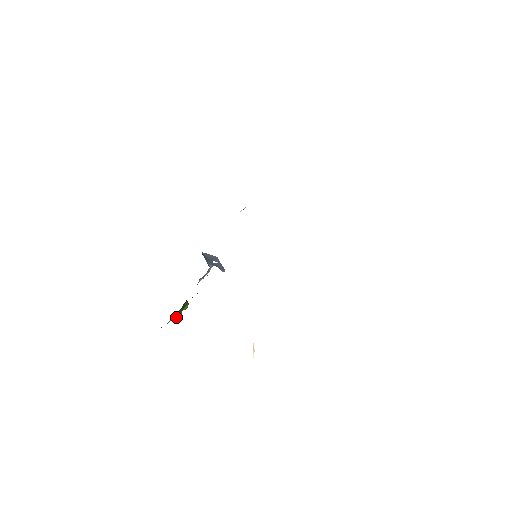
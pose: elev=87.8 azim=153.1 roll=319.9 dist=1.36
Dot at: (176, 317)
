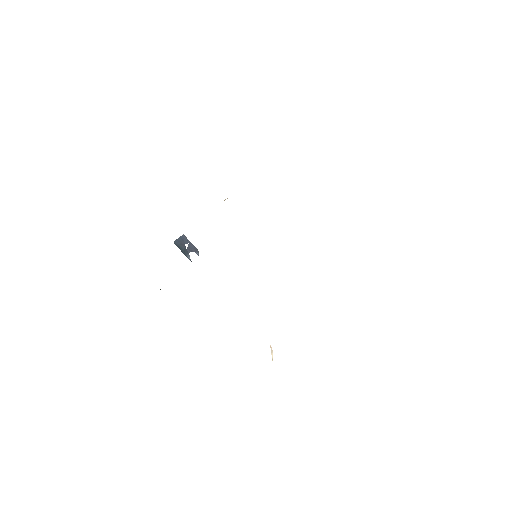
Dot at: occluded
